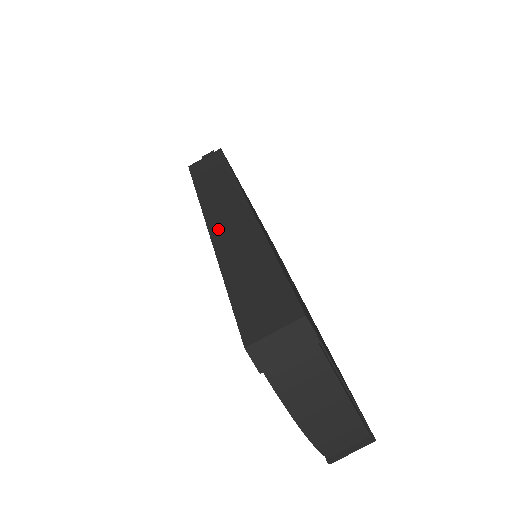
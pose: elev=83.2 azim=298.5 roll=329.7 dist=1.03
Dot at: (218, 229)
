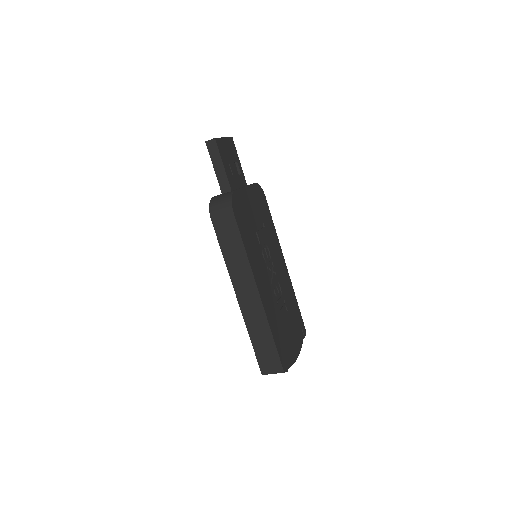
Dot at: (243, 302)
